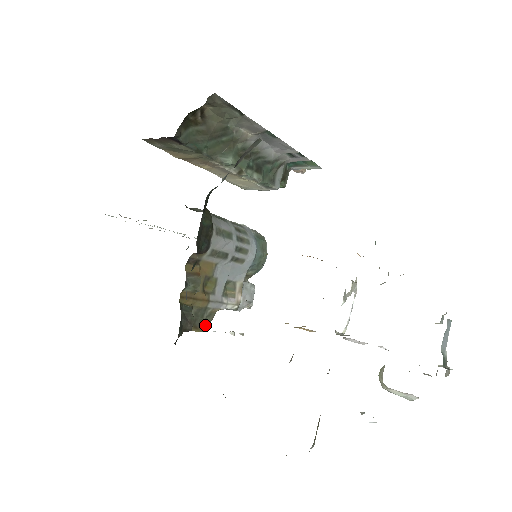
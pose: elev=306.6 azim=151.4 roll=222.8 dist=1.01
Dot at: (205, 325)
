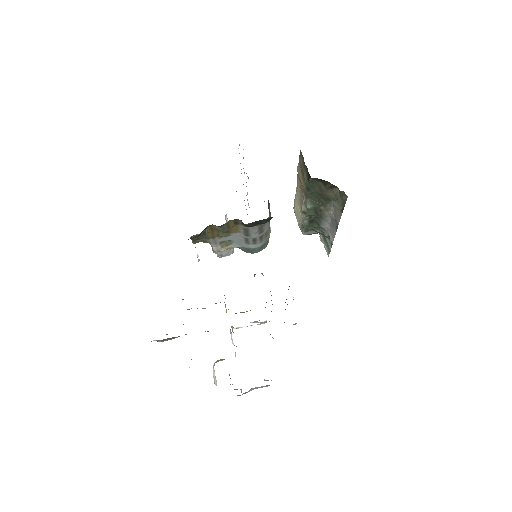
Dot at: (197, 242)
